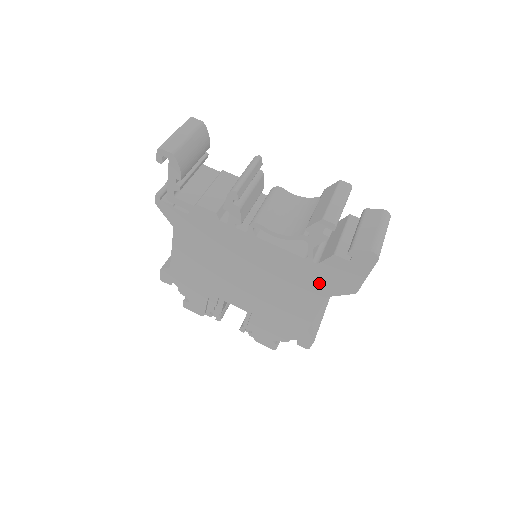
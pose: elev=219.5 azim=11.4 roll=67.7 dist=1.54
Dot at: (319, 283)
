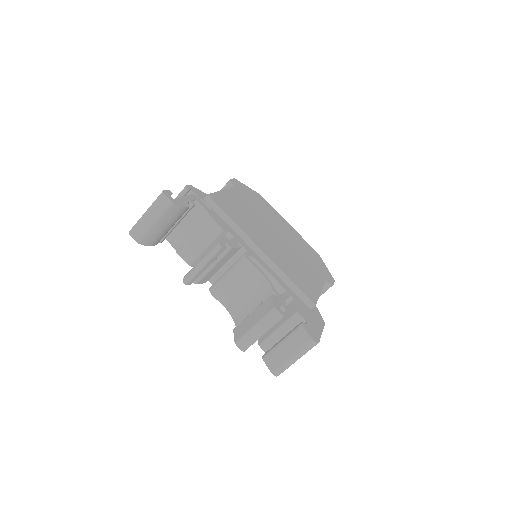
Dot at: occluded
